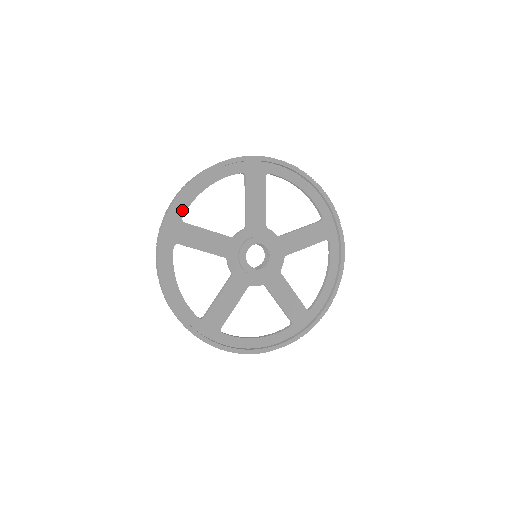
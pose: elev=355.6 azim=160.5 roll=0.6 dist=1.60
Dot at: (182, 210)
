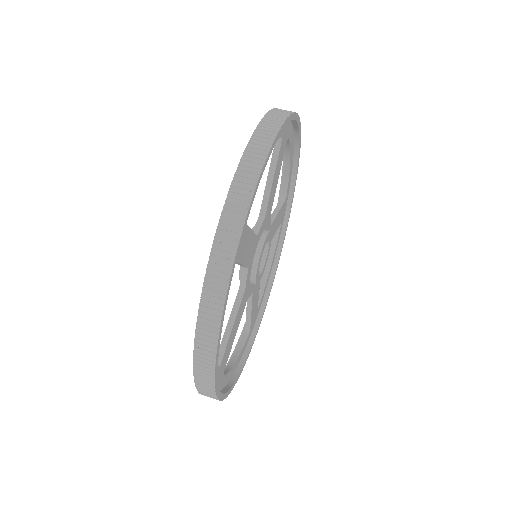
Dot at: occluded
